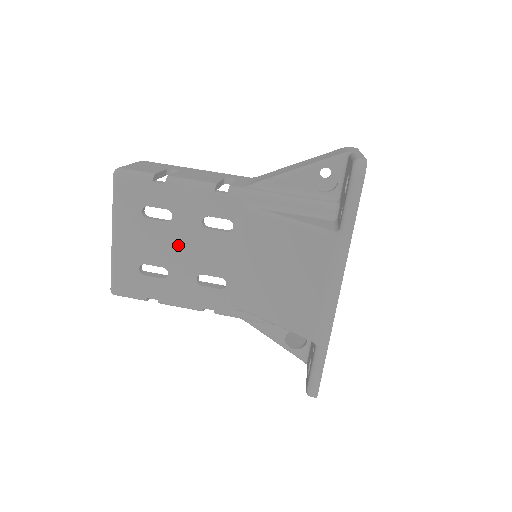
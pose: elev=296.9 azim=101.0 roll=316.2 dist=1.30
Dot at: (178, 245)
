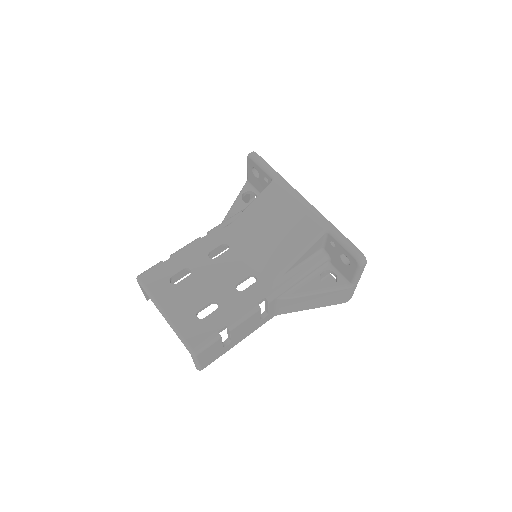
Dot at: (208, 281)
